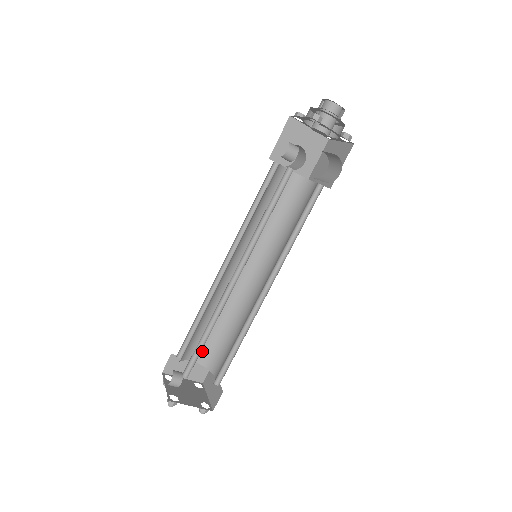
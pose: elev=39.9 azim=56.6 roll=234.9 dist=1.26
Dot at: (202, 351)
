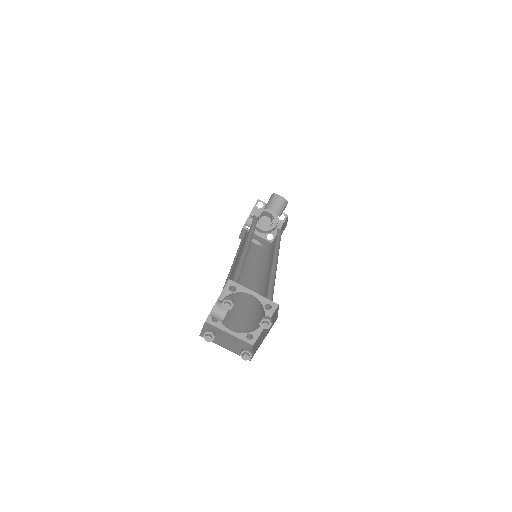
Dot at: (237, 324)
